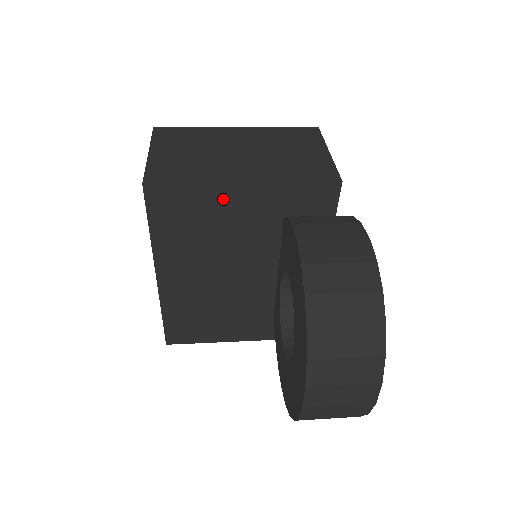
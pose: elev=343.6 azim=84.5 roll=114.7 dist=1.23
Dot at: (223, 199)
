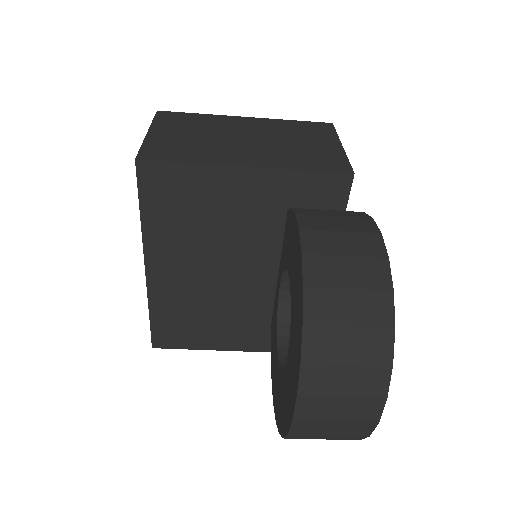
Dot at: (222, 184)
